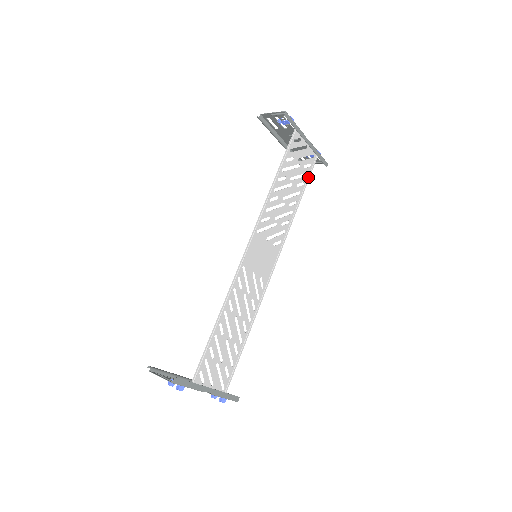
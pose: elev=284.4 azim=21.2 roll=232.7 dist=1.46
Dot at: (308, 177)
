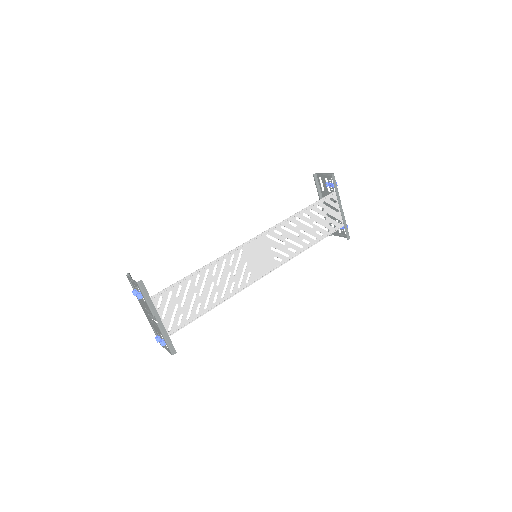
Dot at: (329, 234)
